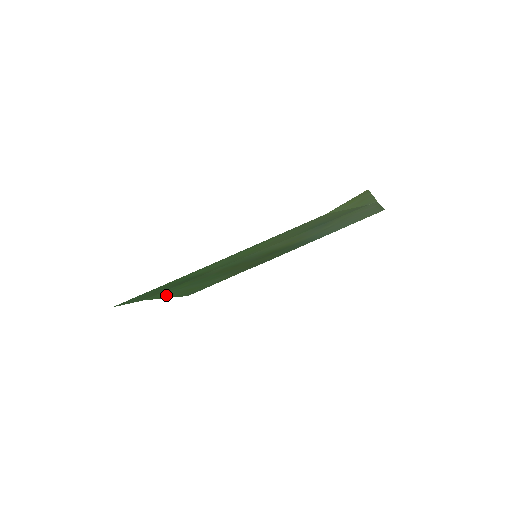
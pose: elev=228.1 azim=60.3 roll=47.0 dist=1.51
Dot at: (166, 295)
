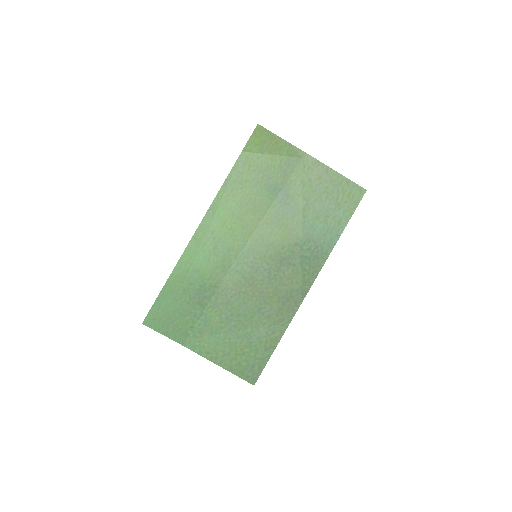
Dot at: (209, 350)
